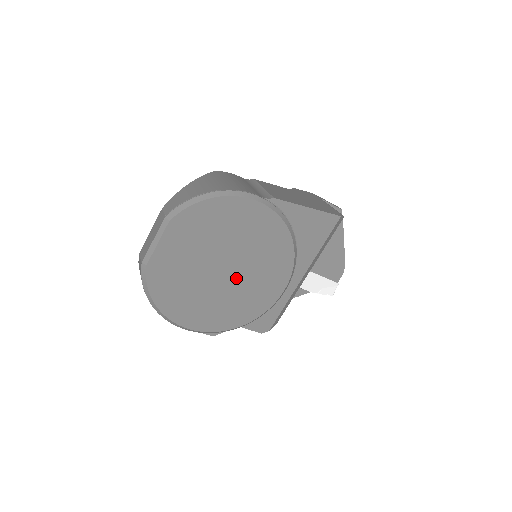
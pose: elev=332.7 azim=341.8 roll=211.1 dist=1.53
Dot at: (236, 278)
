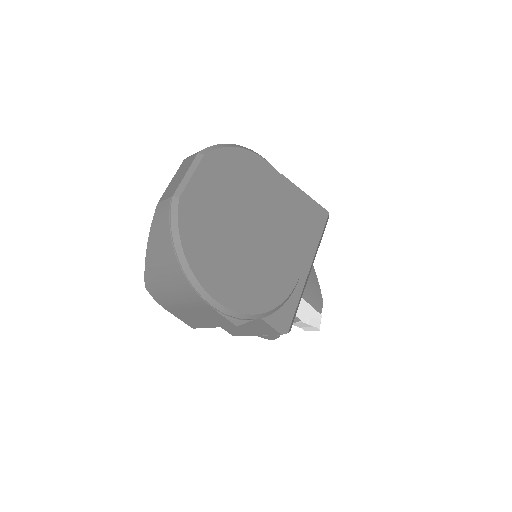
Dot at: (260, 245)
